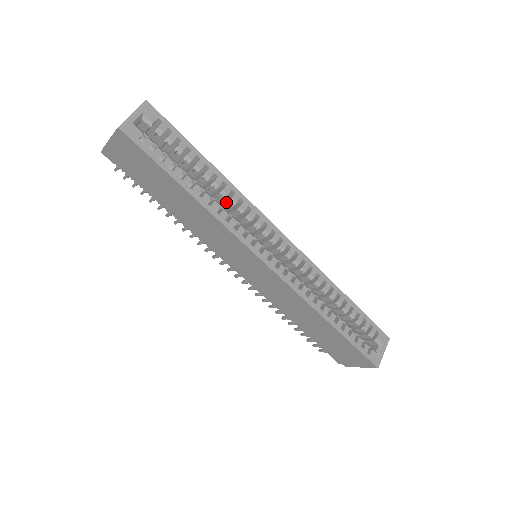
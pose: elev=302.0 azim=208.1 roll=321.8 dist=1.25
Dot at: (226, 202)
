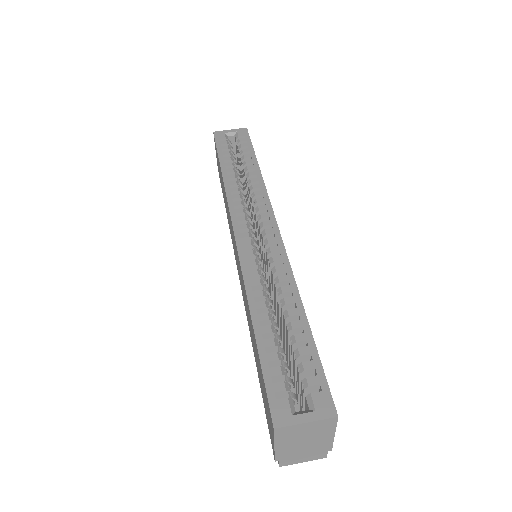
Dot at: (249, 190)
